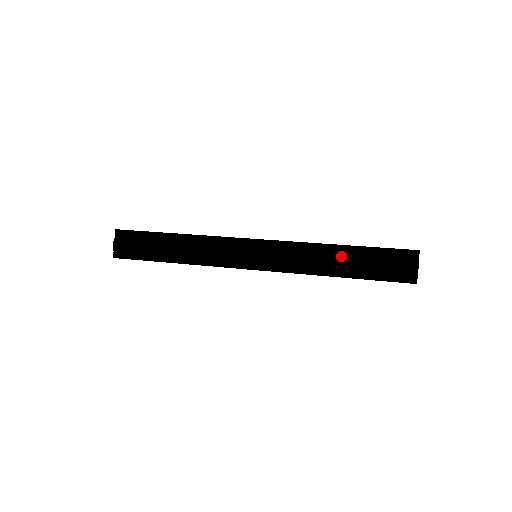
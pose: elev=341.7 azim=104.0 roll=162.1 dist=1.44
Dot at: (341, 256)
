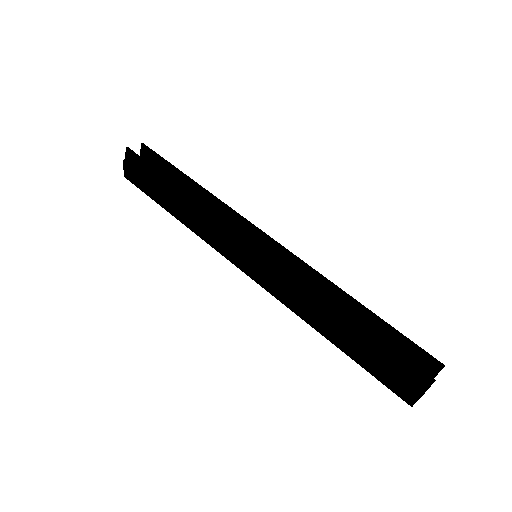
Dot at: (339, 323)
